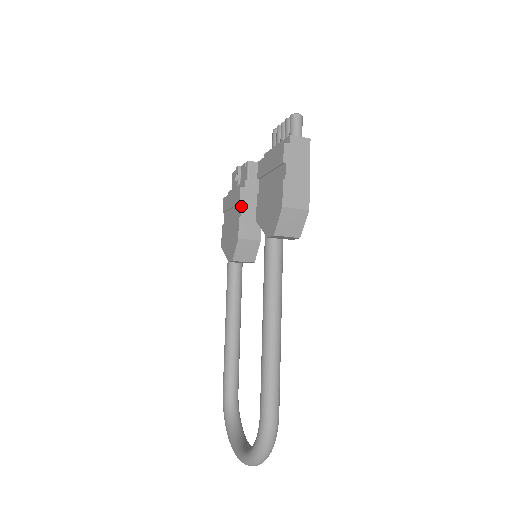
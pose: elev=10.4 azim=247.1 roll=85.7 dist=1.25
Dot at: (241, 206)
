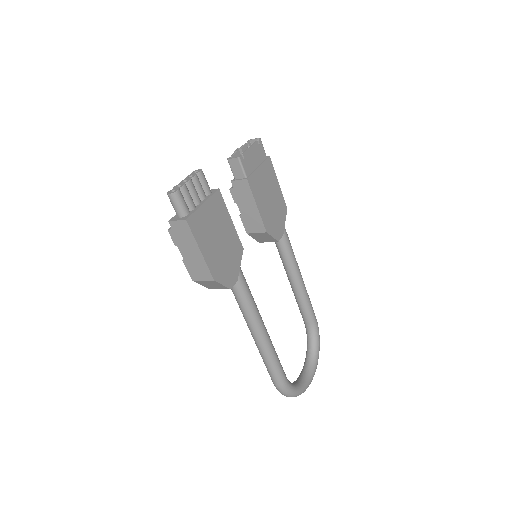
Dot at: occluded
